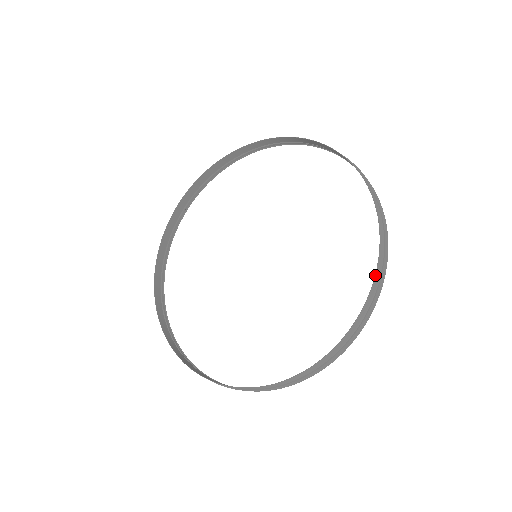
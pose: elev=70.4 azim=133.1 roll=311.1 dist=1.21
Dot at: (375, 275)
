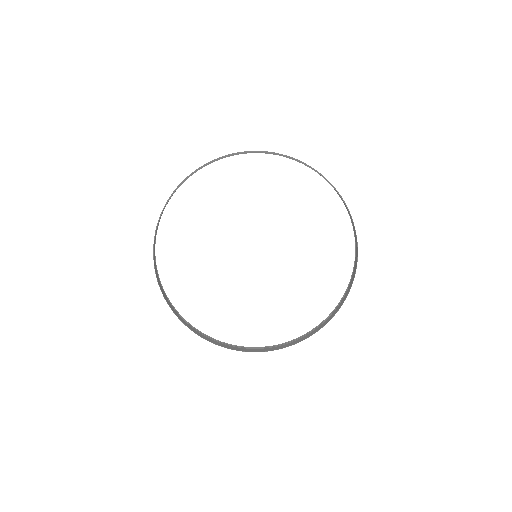
Dot at: occluded
